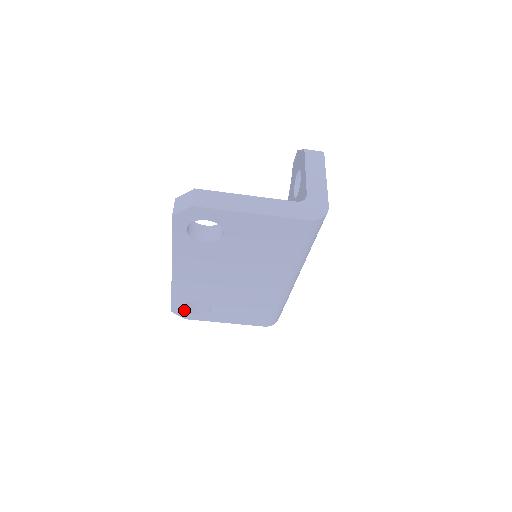
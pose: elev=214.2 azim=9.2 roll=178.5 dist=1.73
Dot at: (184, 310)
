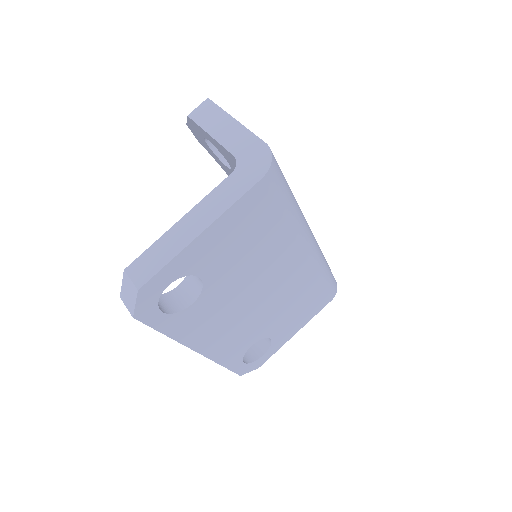
Dot at: (249, 364)
